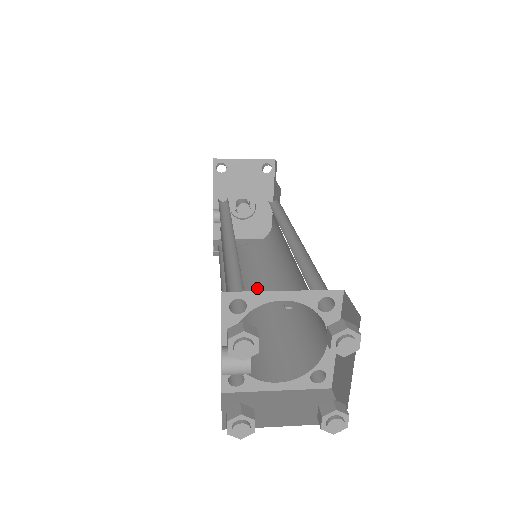
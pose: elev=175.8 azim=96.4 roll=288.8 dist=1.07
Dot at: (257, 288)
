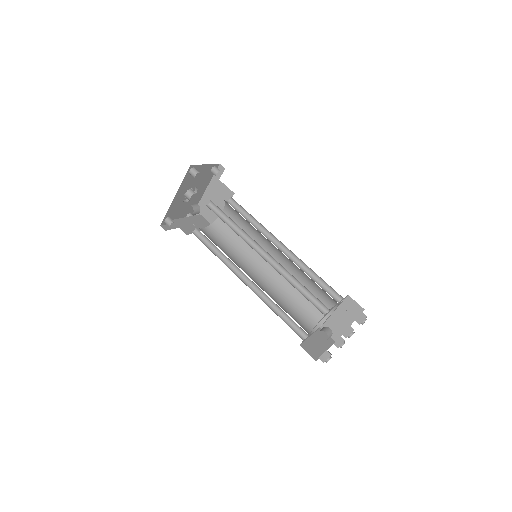
Dot at: (250, 272)
